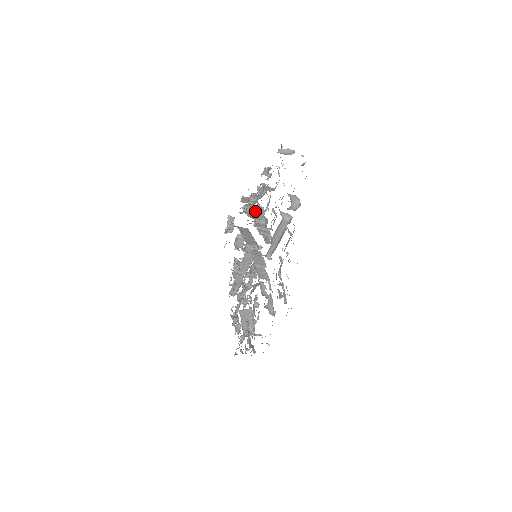
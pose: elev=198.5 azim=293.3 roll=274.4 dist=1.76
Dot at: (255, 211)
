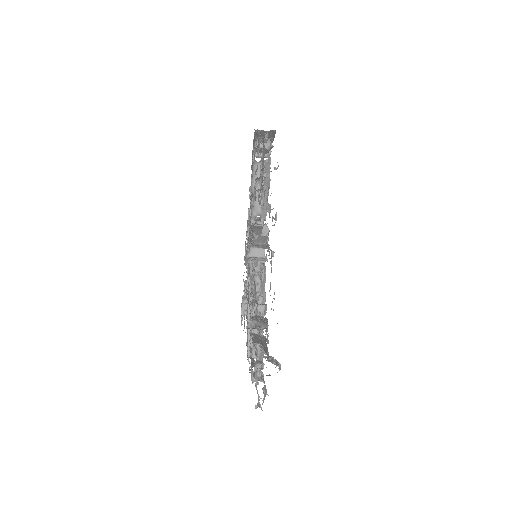
Dot at: occluded
